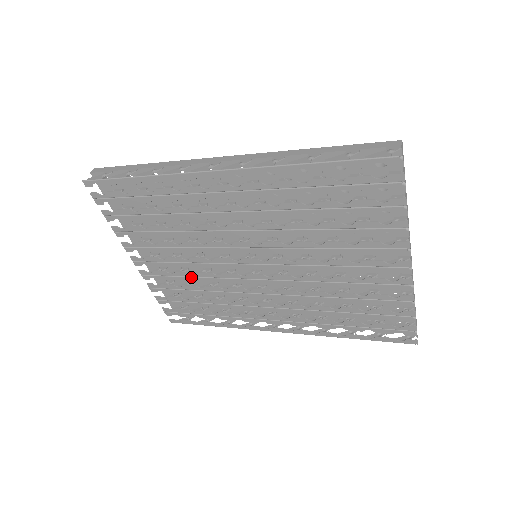
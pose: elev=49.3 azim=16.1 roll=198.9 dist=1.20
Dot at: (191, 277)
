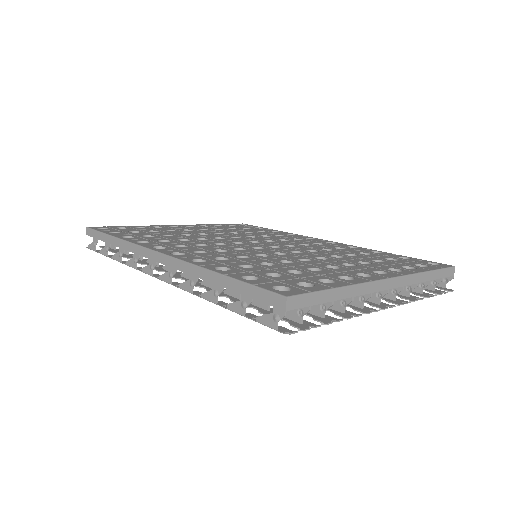
Dot at: occluded
